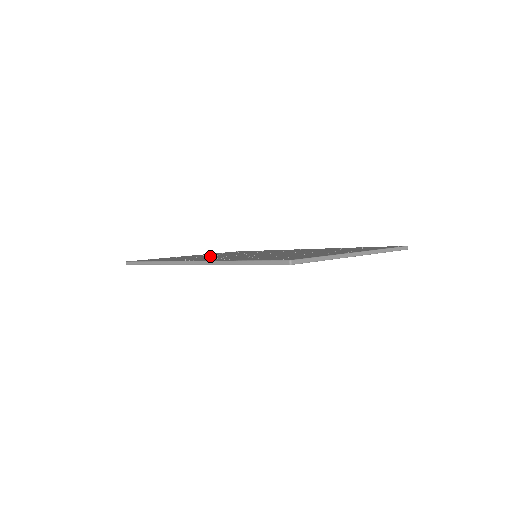
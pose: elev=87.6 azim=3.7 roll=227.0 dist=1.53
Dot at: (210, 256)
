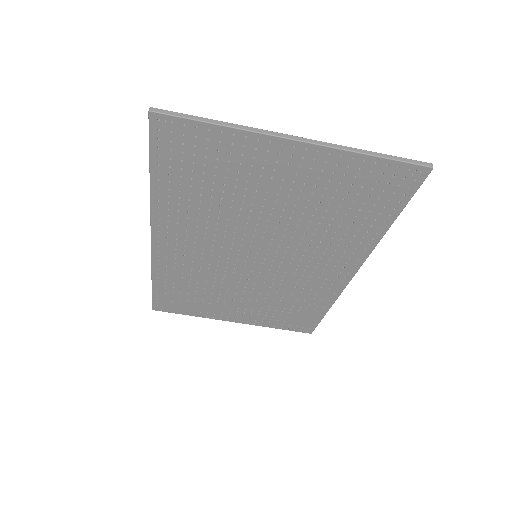
Dot at: occluded
